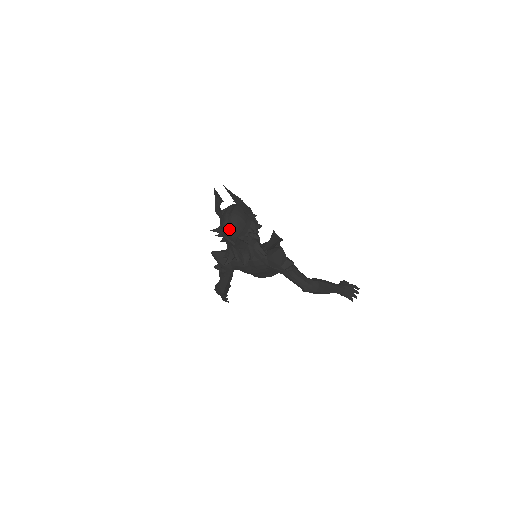
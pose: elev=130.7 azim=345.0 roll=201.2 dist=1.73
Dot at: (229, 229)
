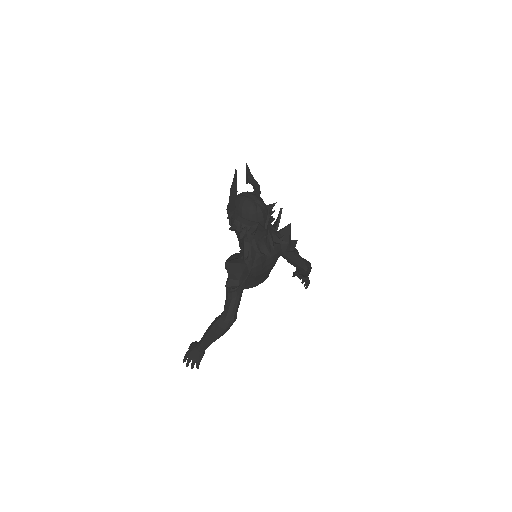
Dot at: (261, 209)
